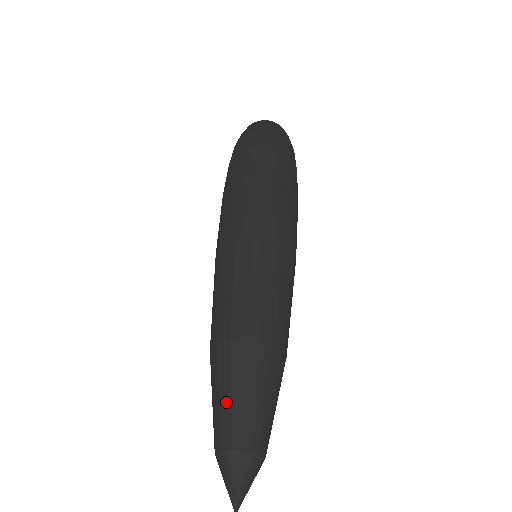
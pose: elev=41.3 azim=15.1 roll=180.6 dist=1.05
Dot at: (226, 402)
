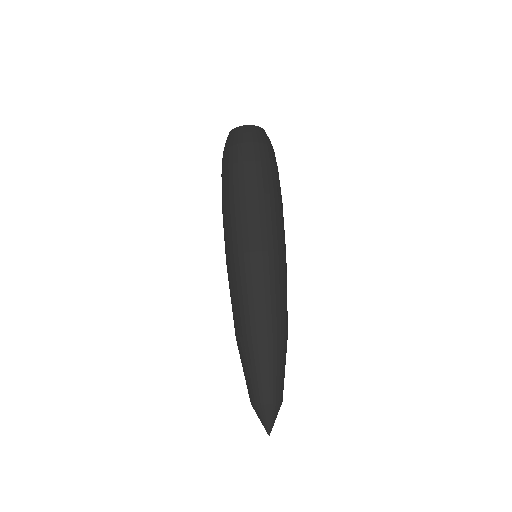
Dot at: (275, 375)
